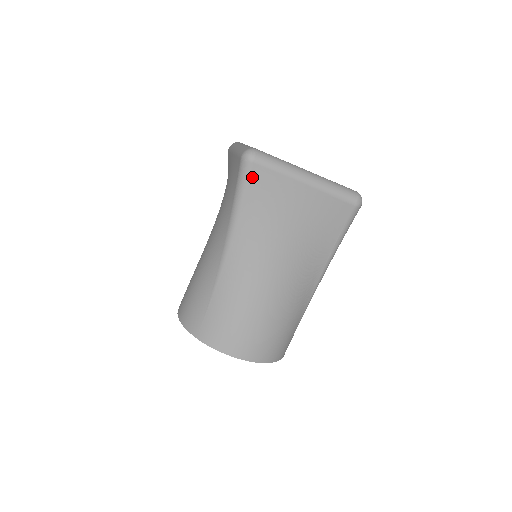
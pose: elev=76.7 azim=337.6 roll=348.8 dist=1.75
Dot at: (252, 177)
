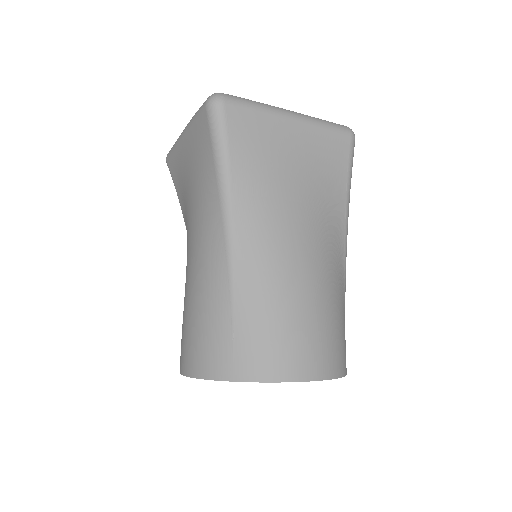
Dot at: (229, 123)
